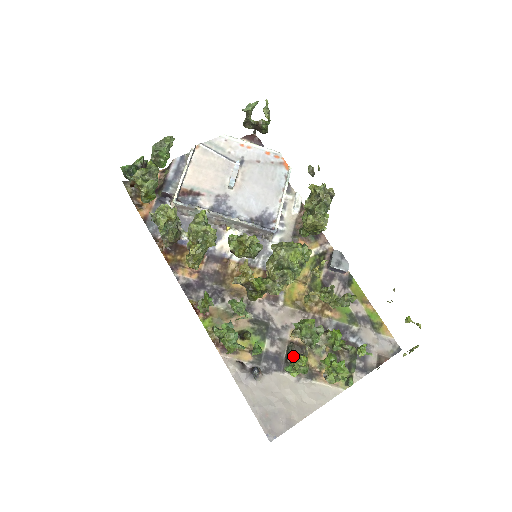
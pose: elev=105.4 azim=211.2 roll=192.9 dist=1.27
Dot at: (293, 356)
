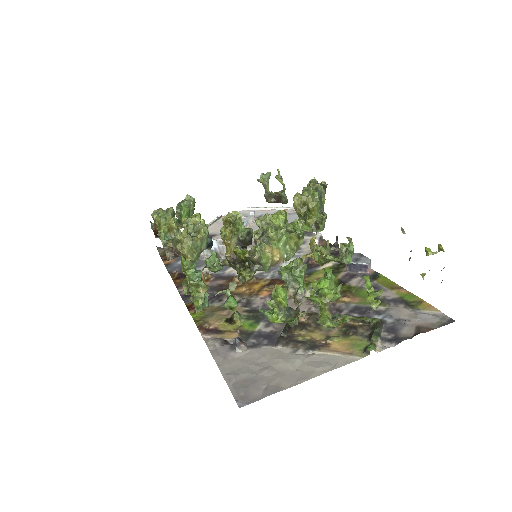
Dot at: occluded
